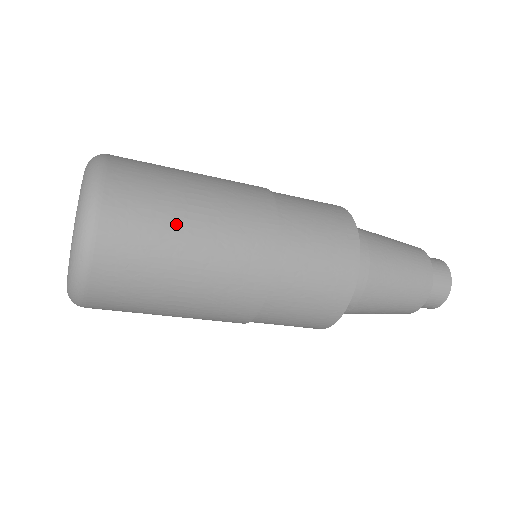
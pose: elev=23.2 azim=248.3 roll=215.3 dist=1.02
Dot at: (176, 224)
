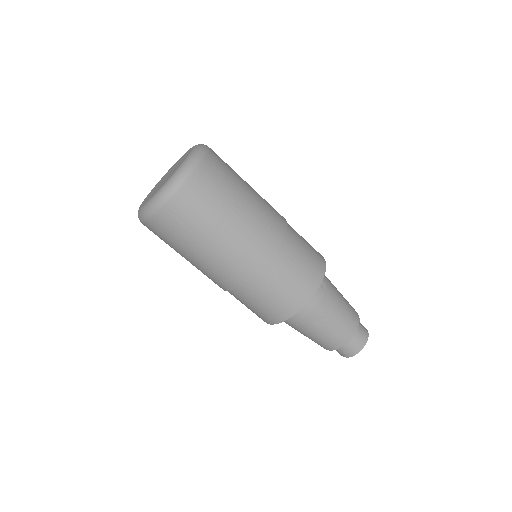
Dot at: occluded
